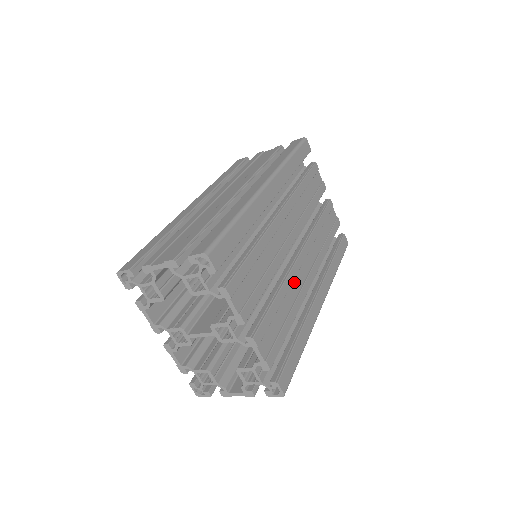
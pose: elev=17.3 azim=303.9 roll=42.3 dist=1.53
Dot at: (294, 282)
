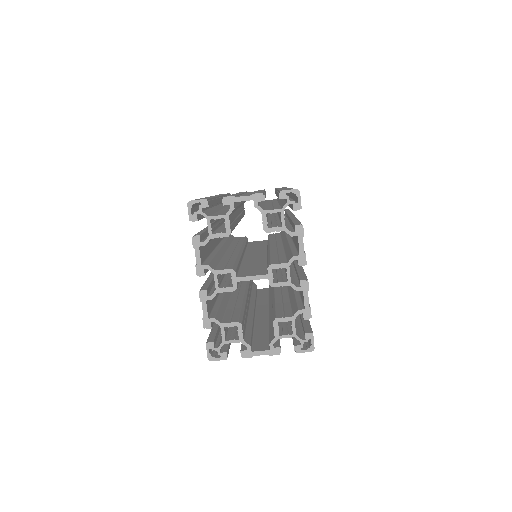
Dot at: occluded
